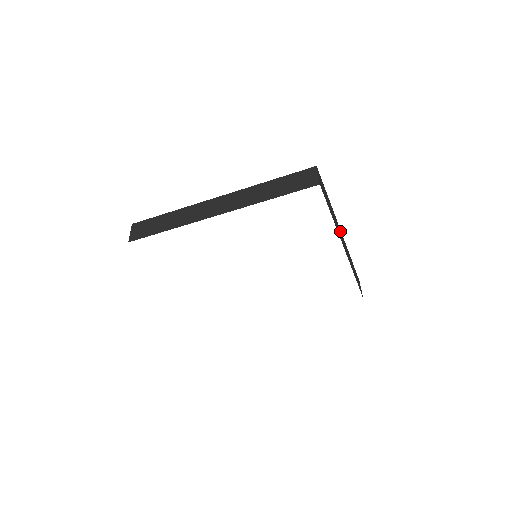
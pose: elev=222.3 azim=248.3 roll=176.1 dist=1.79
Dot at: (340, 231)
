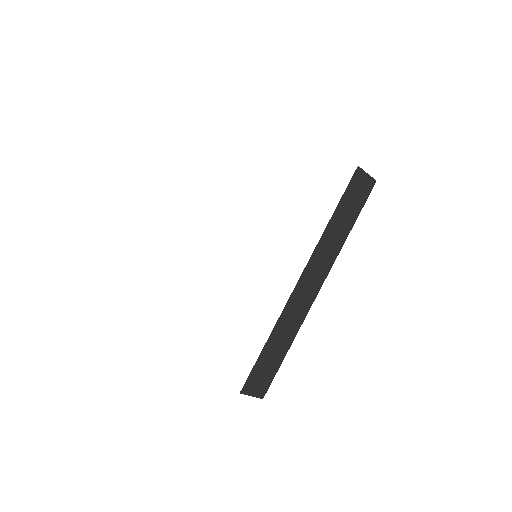
Dot at: occluded
